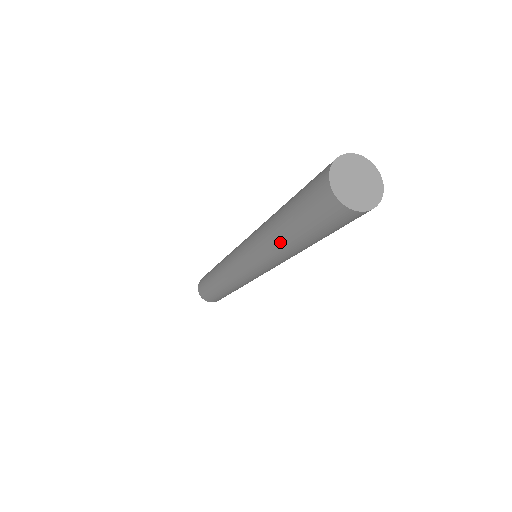
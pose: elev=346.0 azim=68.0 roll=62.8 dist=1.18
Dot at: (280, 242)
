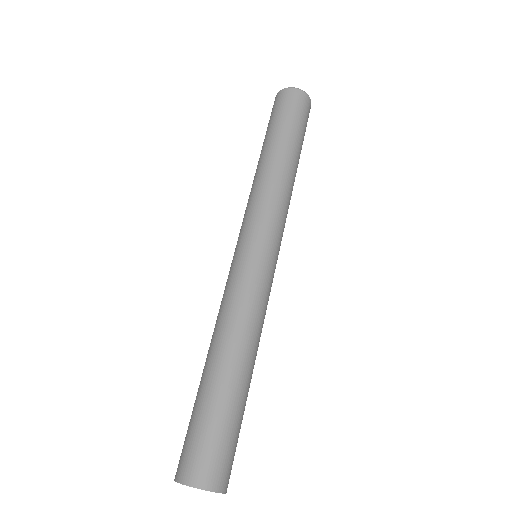
Dot at: occluded
